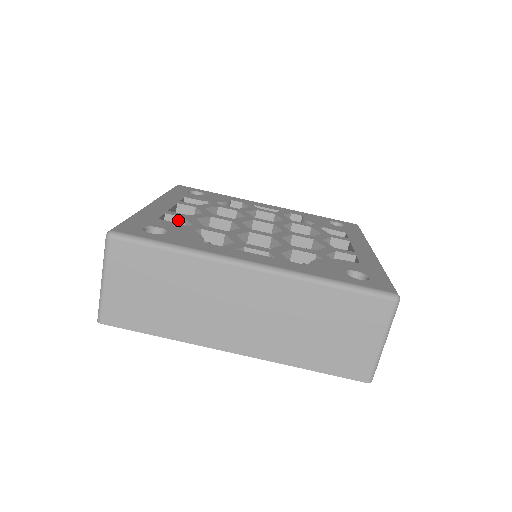
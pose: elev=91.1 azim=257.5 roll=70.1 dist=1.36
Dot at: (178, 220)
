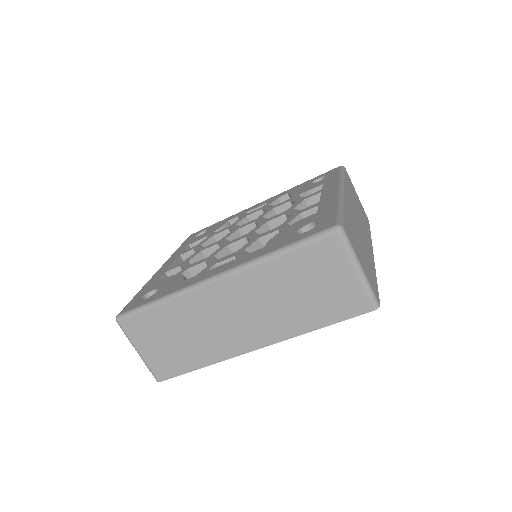
Dot at: (176, 271)
